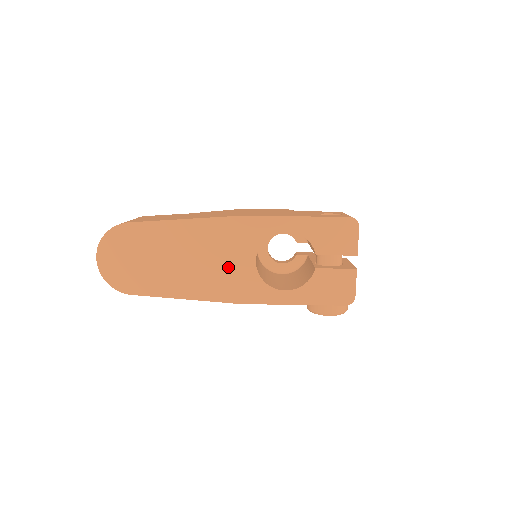
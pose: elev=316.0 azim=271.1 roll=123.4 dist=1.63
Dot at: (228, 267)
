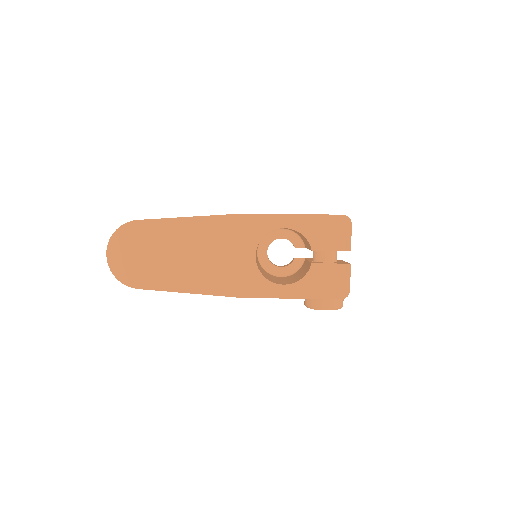
Dot at: (229, 262)
